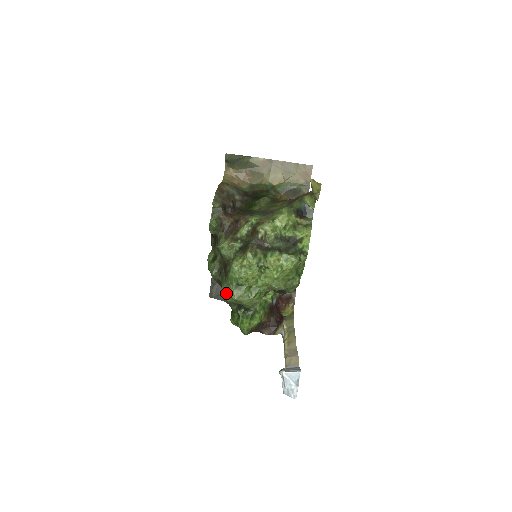
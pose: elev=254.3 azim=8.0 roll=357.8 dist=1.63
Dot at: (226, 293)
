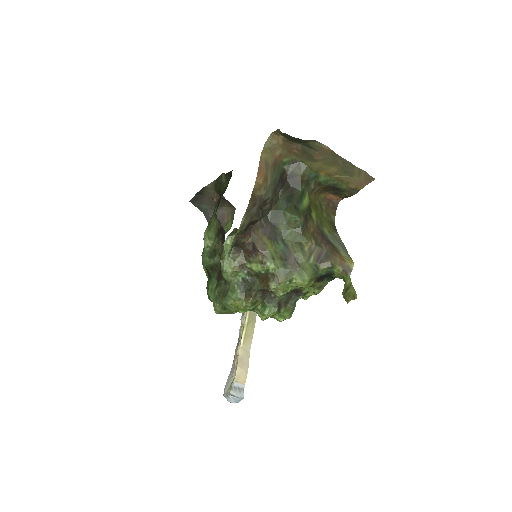
Dot at: occluded
